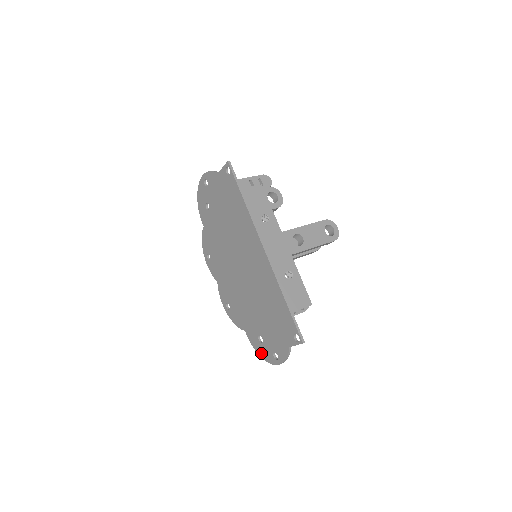
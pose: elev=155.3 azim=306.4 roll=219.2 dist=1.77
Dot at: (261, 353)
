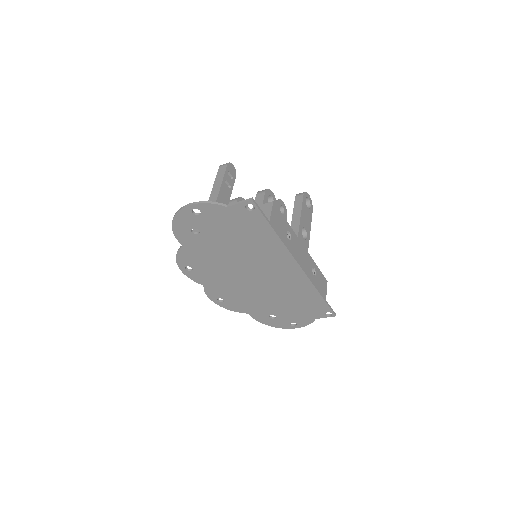
Dot at: (271, 324)
